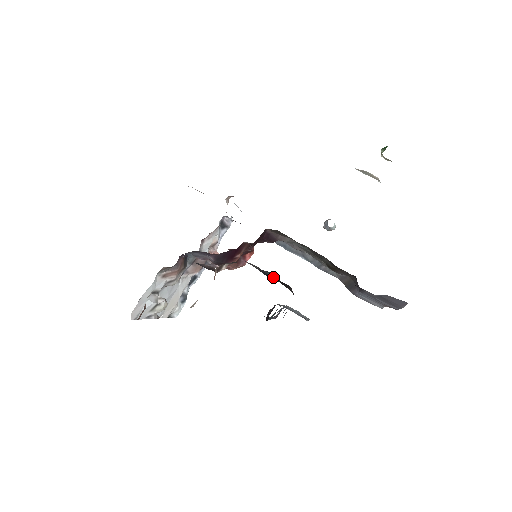
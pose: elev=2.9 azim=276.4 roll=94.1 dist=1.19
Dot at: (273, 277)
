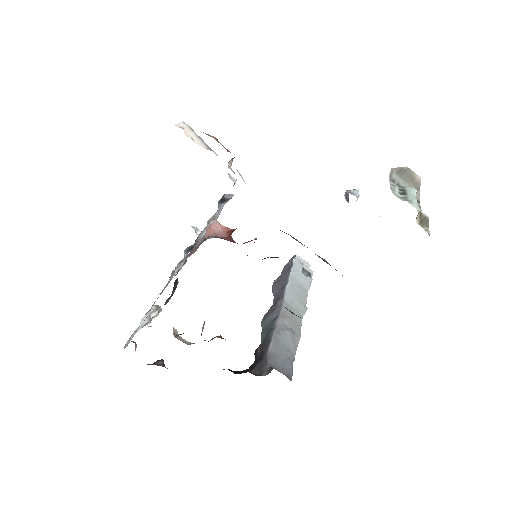
Dot at: occluded
